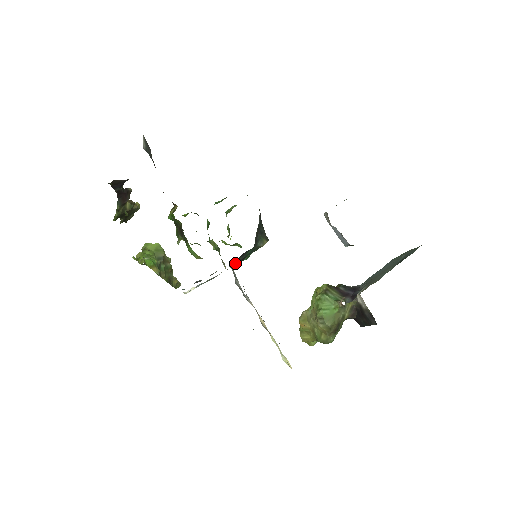
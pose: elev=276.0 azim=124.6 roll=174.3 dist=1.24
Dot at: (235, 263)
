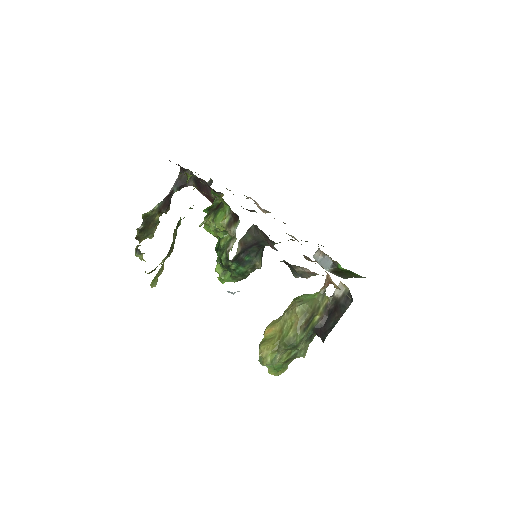
Dot at: (238, 252)
